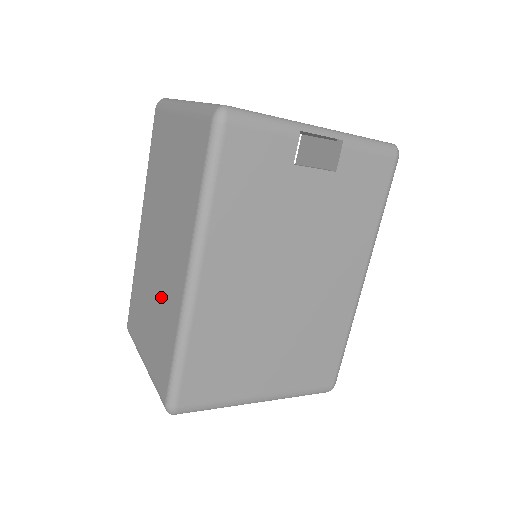
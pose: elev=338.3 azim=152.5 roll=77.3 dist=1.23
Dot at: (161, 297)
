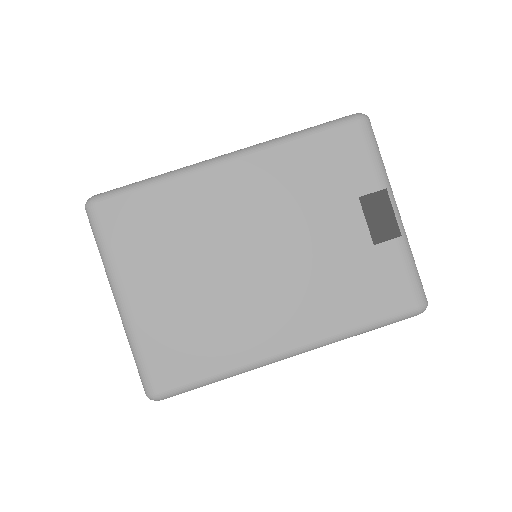
Dot at: occluded
